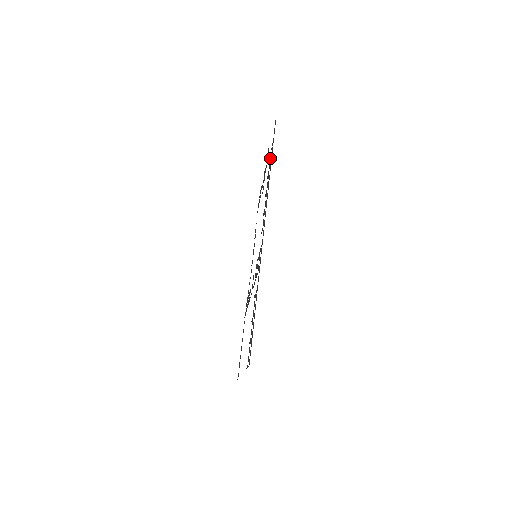
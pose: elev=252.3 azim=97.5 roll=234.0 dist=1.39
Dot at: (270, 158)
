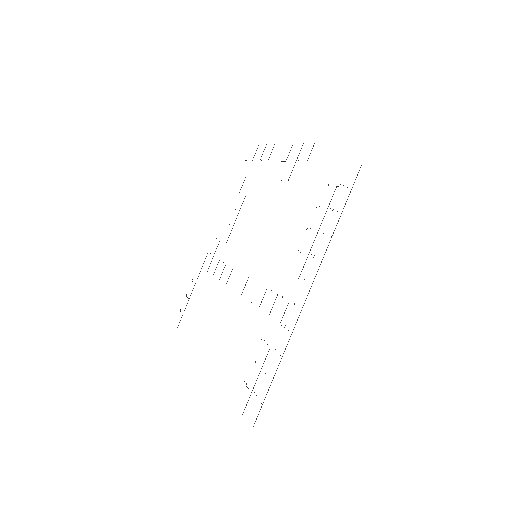
Dot at: (332, 196)
